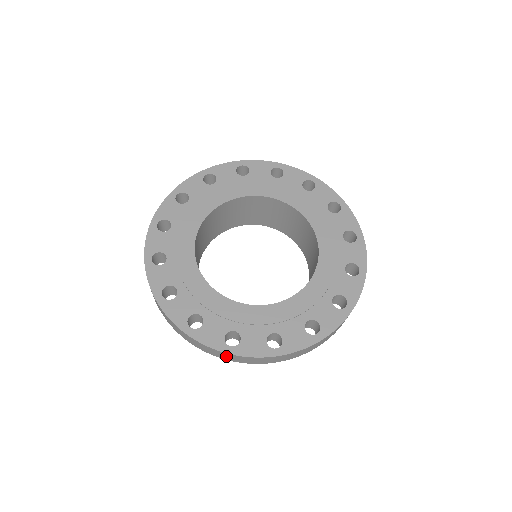
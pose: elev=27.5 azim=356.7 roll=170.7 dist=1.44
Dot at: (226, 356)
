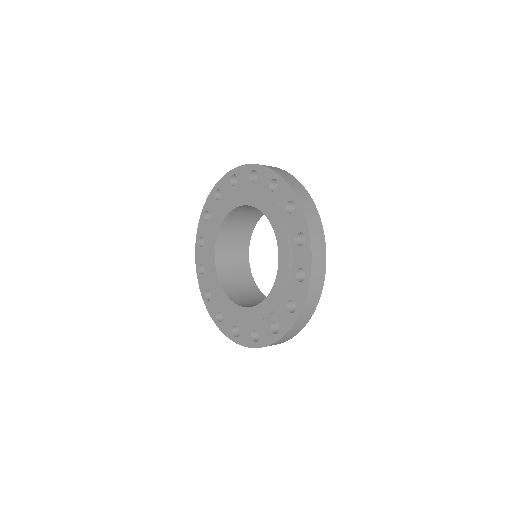
Dot at: occluded
